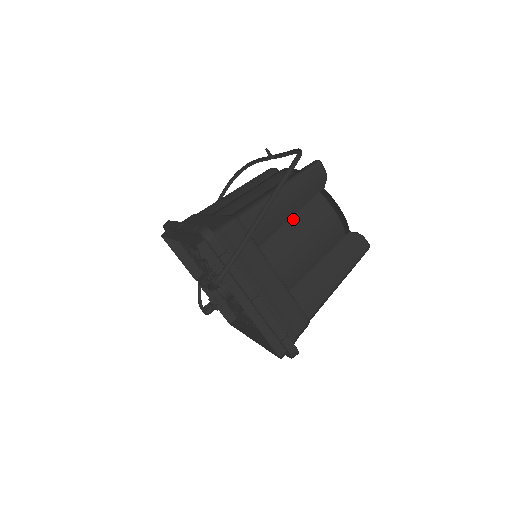
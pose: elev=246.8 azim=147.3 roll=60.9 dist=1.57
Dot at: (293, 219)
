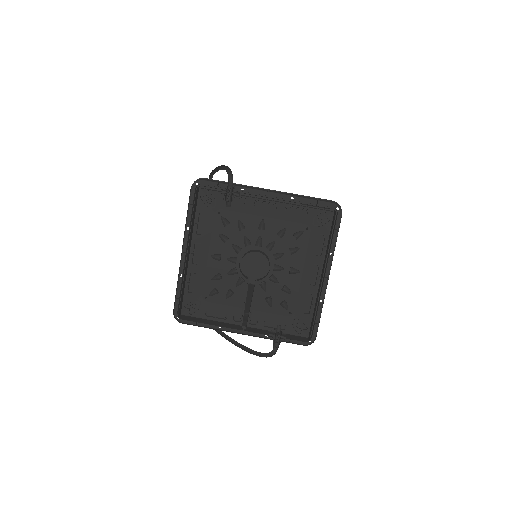
Dot at: occluded
